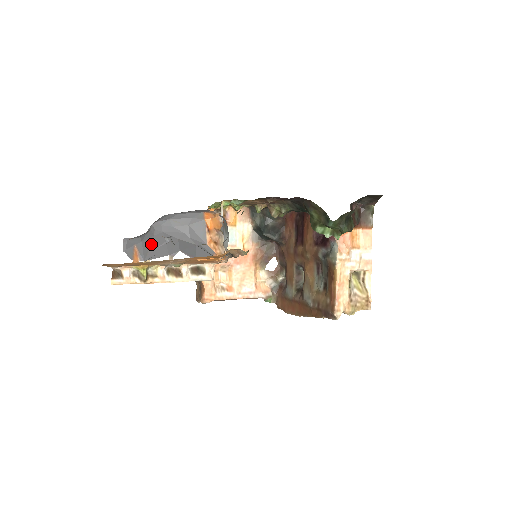
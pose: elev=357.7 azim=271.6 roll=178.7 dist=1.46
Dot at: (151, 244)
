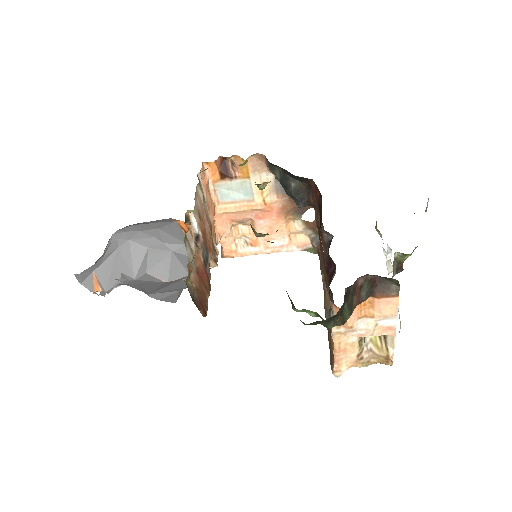
Dot at: (114, 263)
